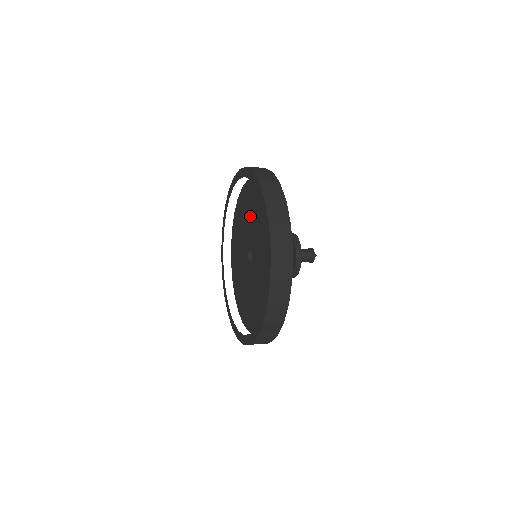
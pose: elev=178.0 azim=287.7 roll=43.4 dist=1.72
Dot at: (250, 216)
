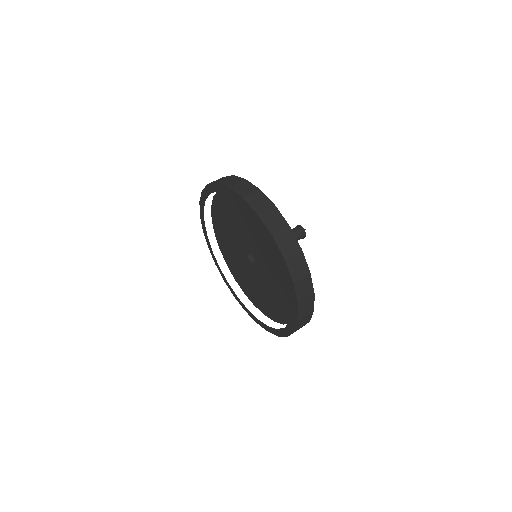
Dot at: (241, 224)
